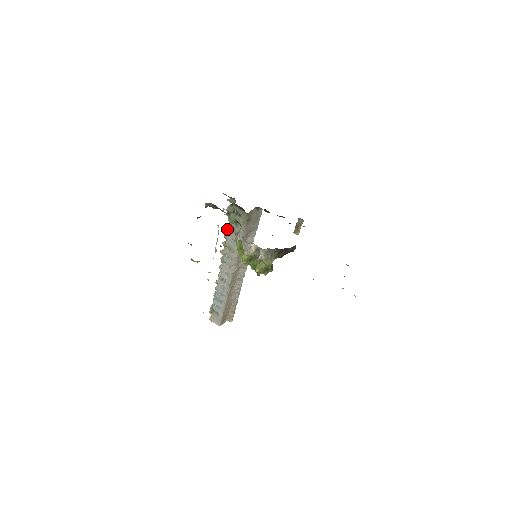
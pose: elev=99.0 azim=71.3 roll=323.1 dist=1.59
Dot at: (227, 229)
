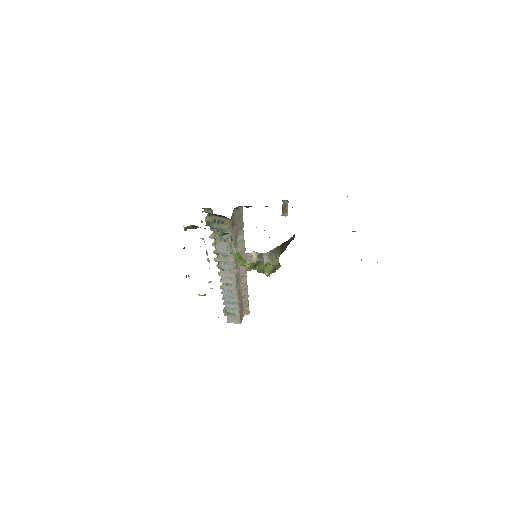
Dot at: (213, 238)
